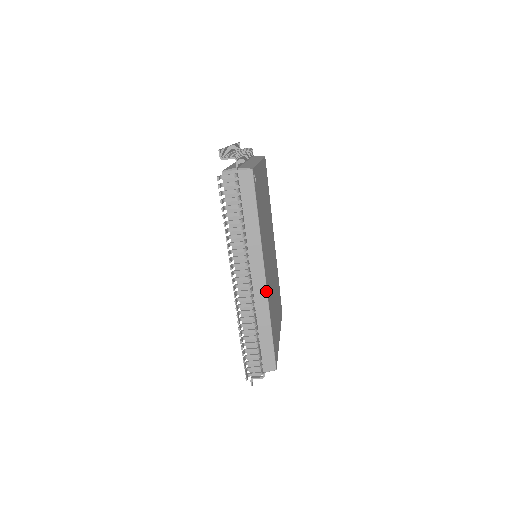
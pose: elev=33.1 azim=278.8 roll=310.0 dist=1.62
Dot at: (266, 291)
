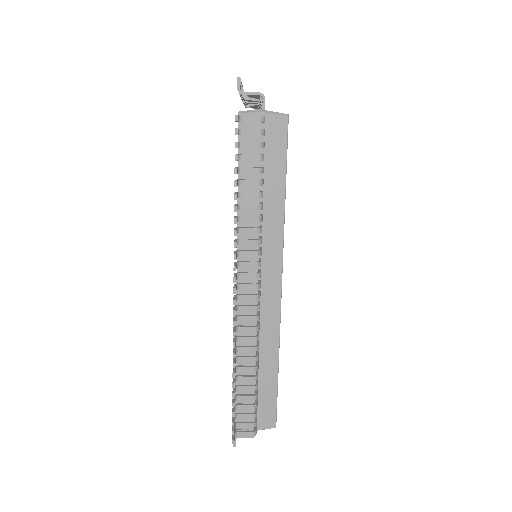
Dot at: (279, 309)
